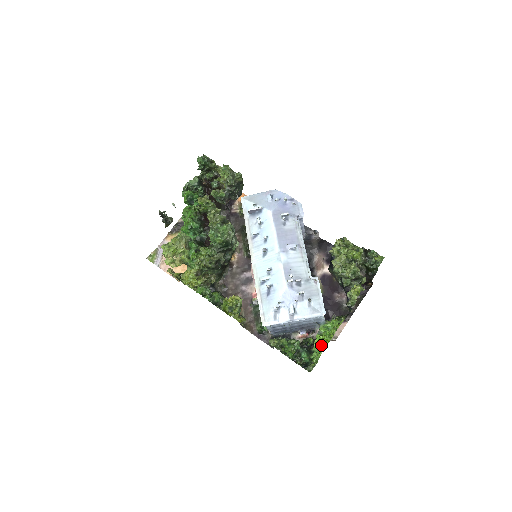
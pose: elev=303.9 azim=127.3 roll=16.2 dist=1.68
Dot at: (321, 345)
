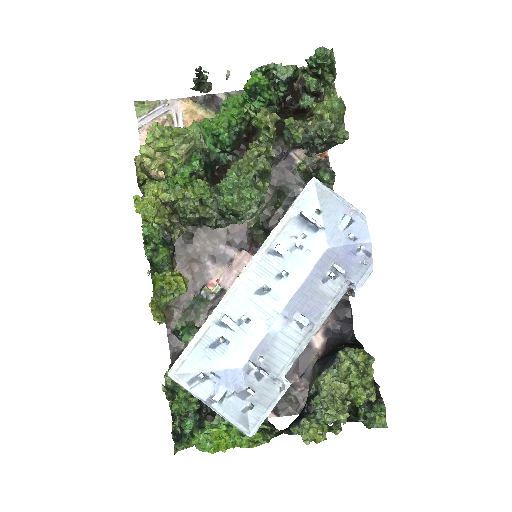
Dot at: (215, 446)
